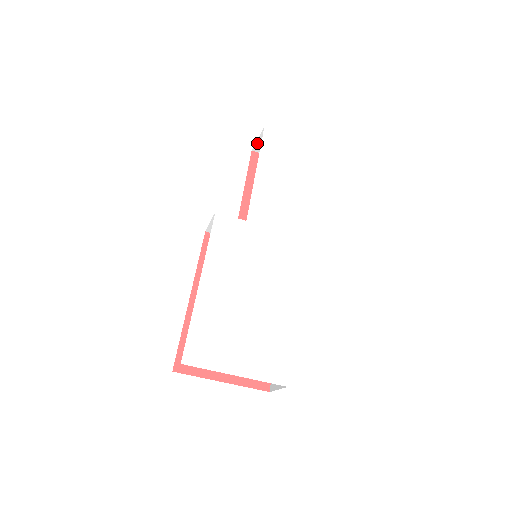
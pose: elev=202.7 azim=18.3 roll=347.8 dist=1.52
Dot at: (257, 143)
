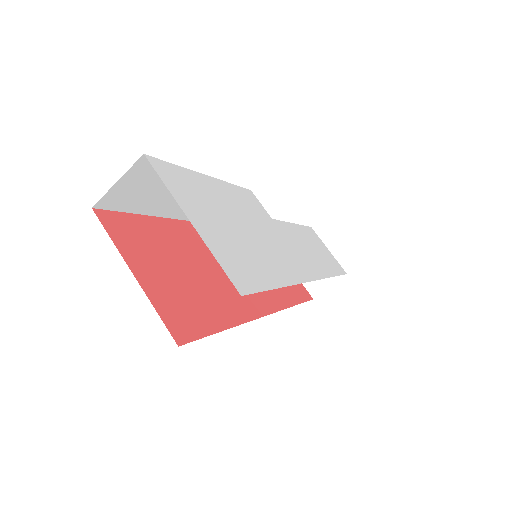
Dot at: occluded
